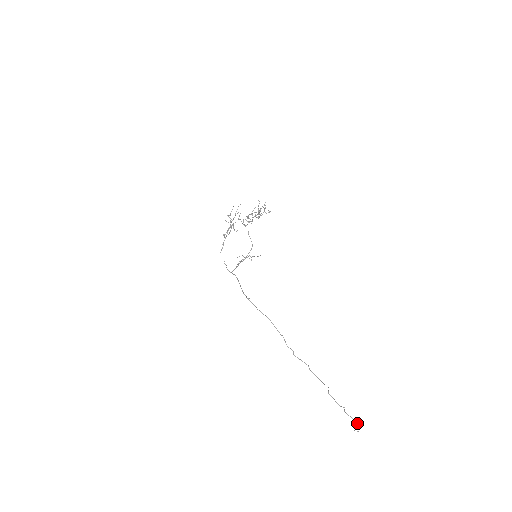
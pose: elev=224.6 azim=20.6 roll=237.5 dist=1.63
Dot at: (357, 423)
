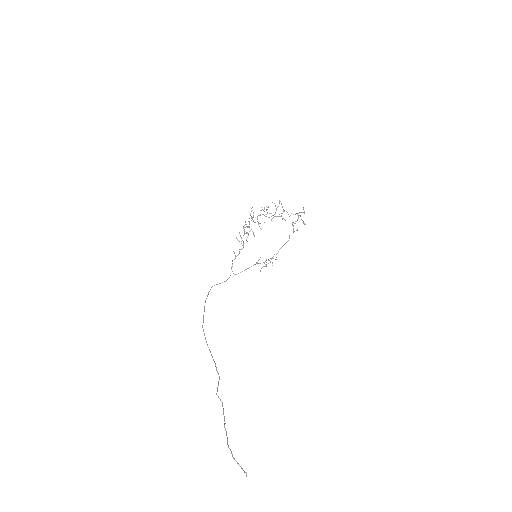
Dot at: (231, 453)
